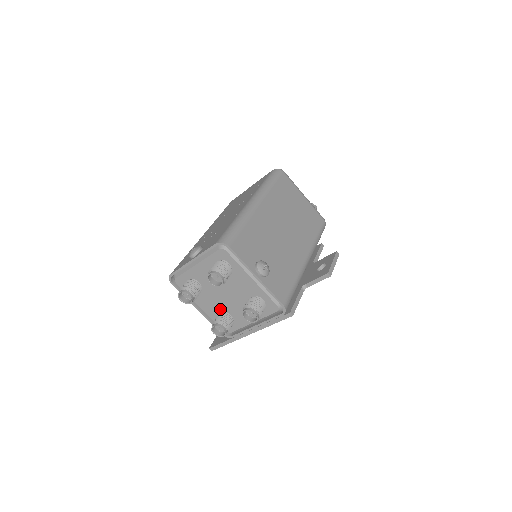
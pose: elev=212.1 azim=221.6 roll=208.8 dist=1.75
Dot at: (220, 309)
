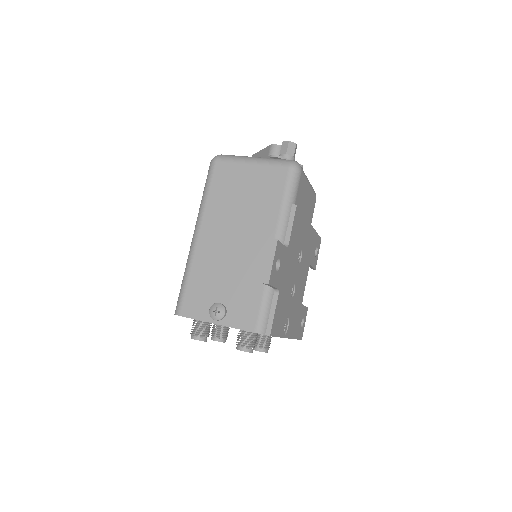
Dot at: occluded
